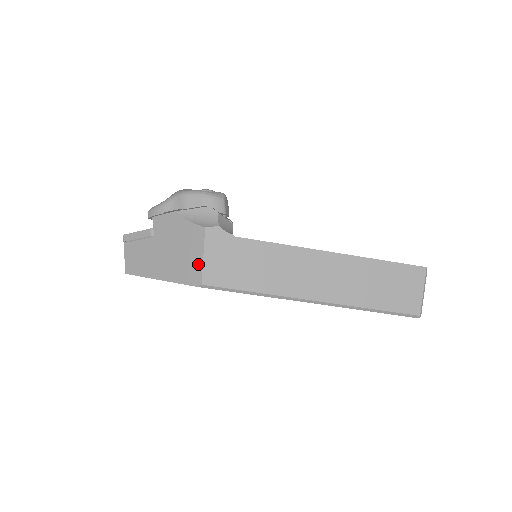
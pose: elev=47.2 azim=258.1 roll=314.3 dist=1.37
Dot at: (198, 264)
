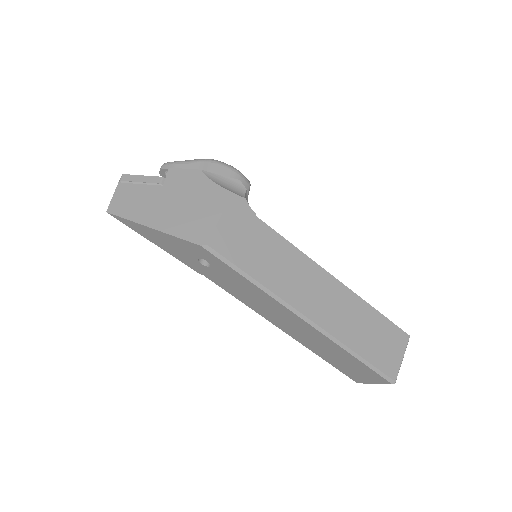
Dot at: (210, 224)
